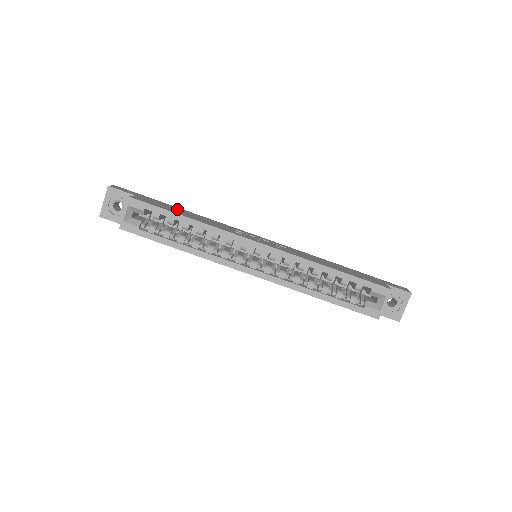
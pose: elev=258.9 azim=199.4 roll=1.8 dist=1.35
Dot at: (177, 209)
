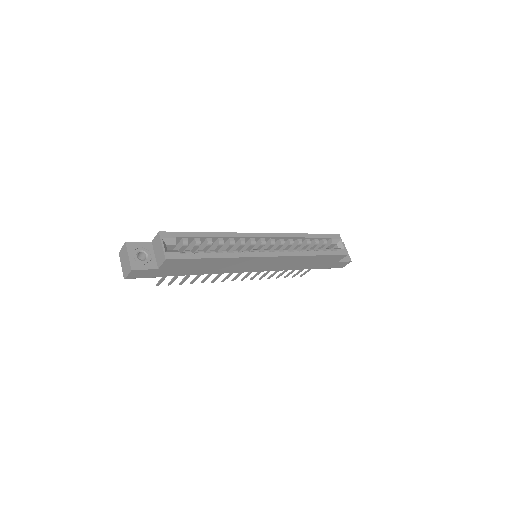
Dot at: occluded
